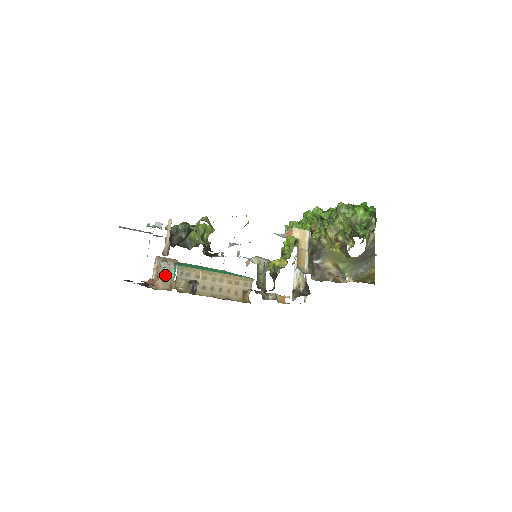
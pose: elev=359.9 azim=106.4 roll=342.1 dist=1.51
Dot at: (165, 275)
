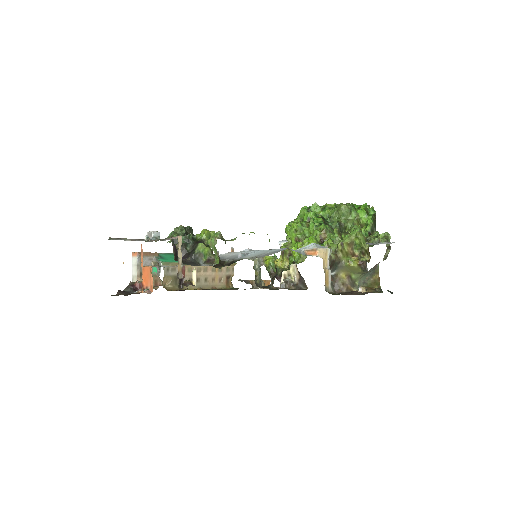
Dot at: occluded
